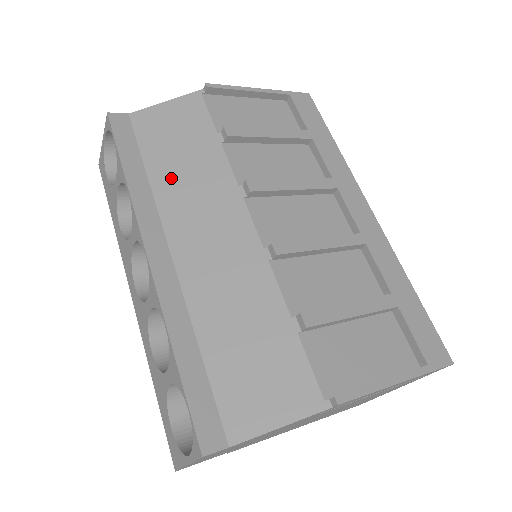
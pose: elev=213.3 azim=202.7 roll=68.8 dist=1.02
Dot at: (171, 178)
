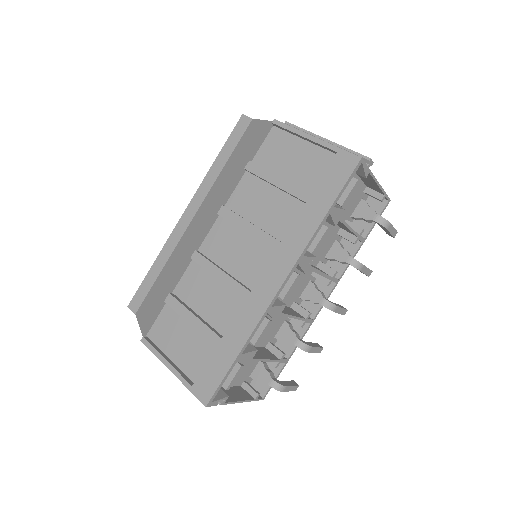
Dot at: (224, 177)
